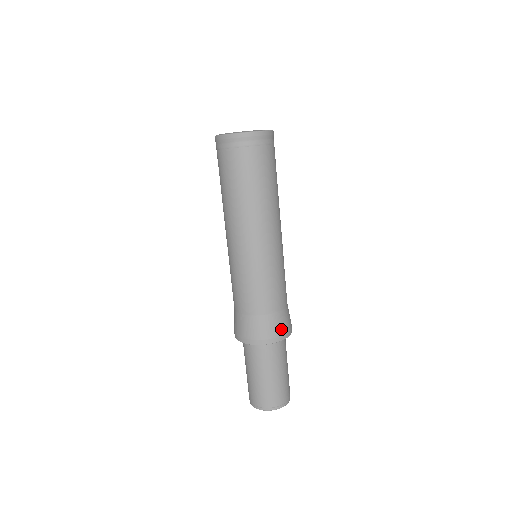
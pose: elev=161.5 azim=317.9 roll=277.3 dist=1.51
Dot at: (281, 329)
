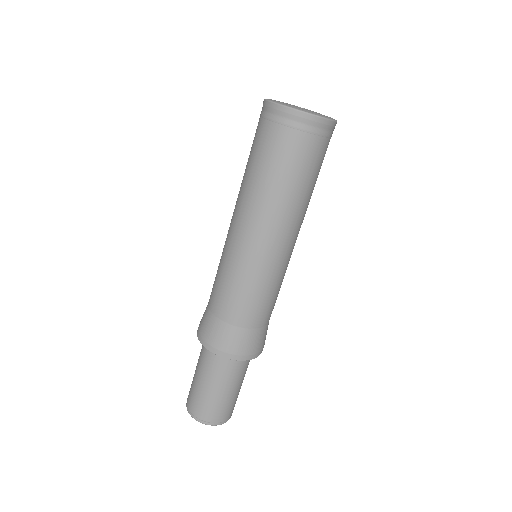
Dot at: (239, 348)
